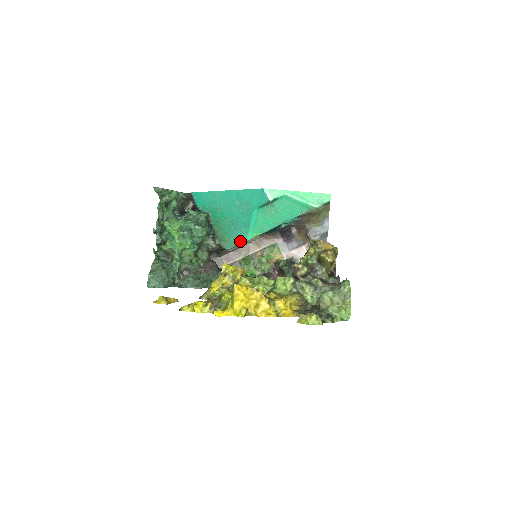
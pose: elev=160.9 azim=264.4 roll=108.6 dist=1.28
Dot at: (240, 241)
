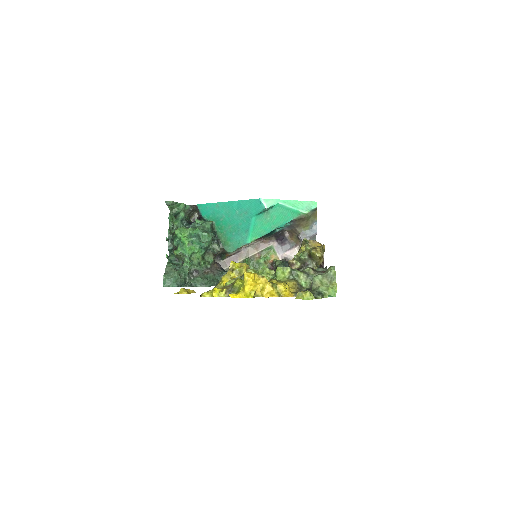
Dot at: (241, 245)
